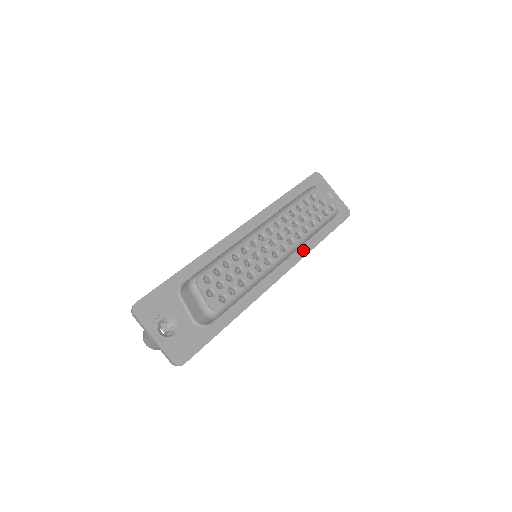
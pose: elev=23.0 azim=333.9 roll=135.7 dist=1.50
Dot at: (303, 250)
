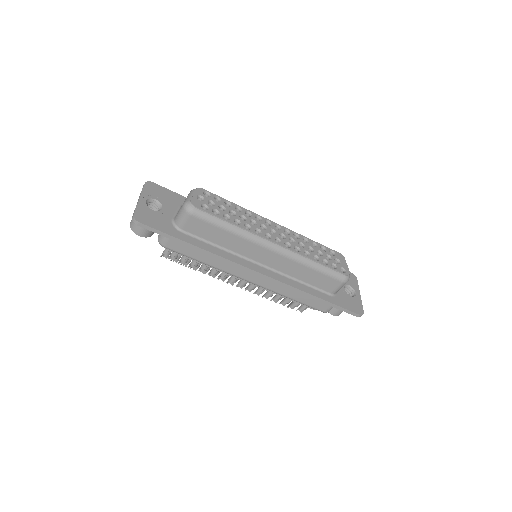
Dot at: (296, 284)
